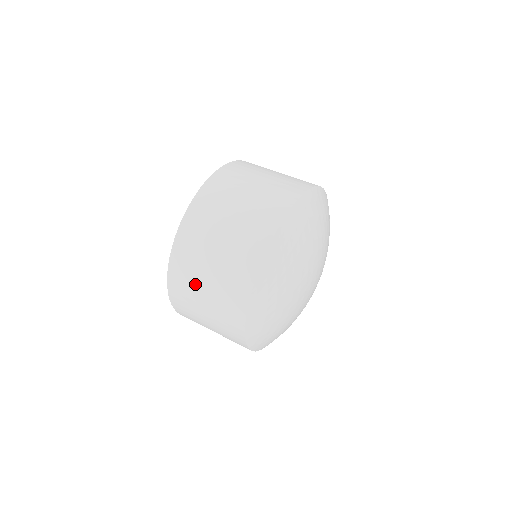
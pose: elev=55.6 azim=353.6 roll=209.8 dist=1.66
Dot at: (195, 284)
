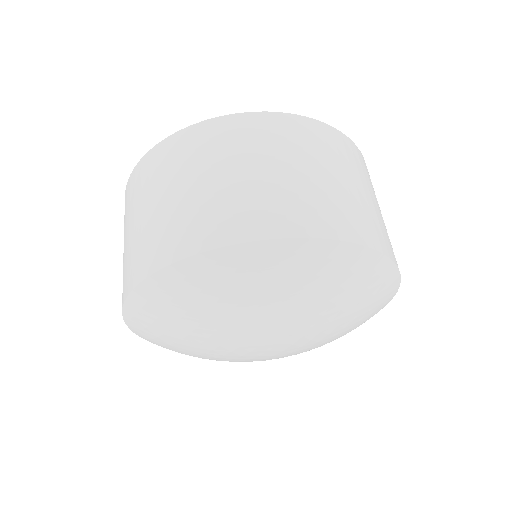
Dot at: (136, 205)
